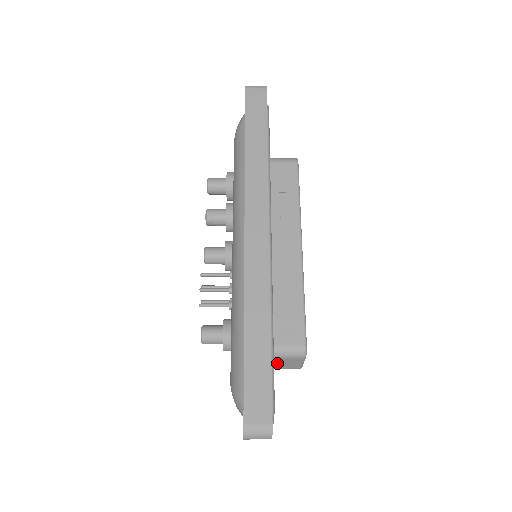
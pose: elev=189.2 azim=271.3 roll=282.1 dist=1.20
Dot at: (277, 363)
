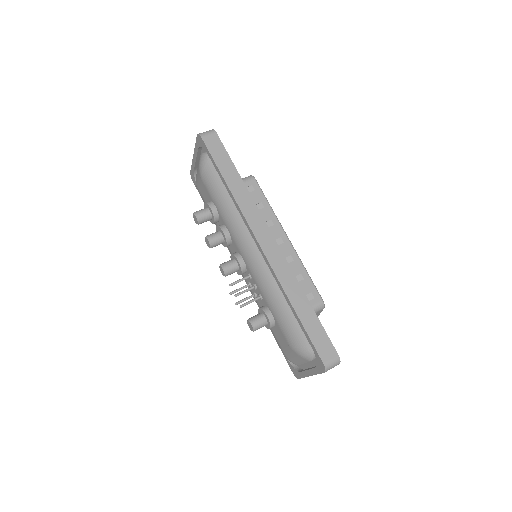
Dot at: occluded
